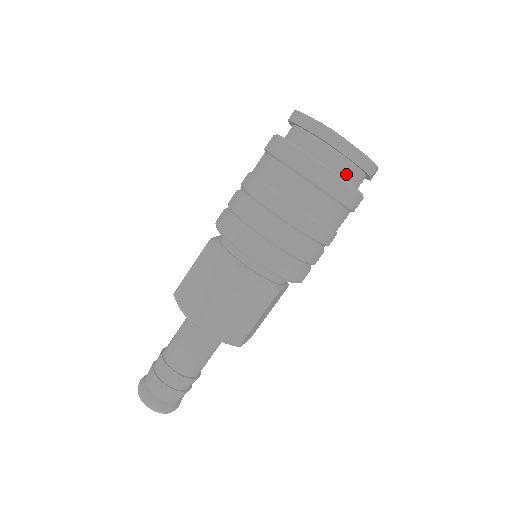
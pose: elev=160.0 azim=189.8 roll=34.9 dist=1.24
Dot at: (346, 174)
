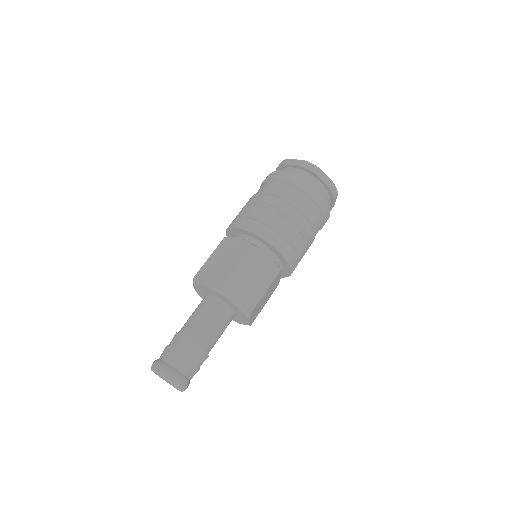
Dot at: occluded
